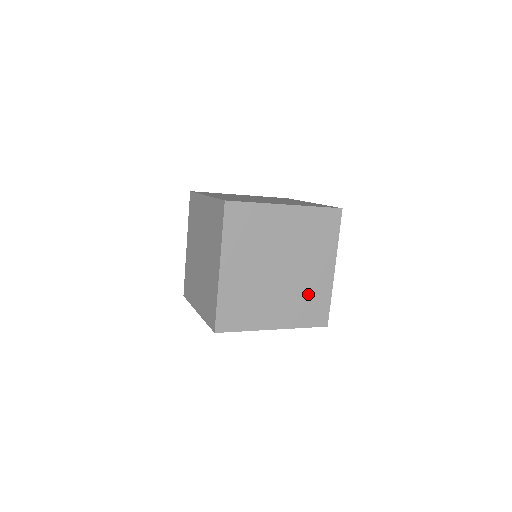
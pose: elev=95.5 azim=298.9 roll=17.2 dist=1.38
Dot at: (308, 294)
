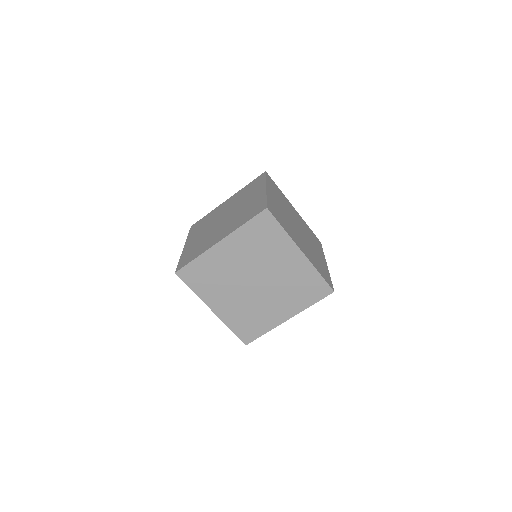
Dot at: (255, 315)
